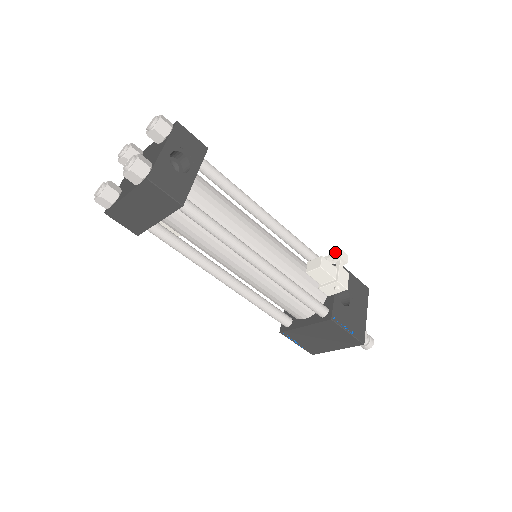
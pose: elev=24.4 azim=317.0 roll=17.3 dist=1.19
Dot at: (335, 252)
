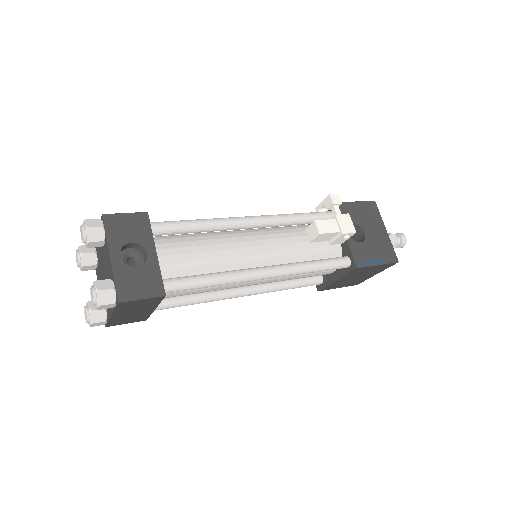
Dot at: (324, 199)
